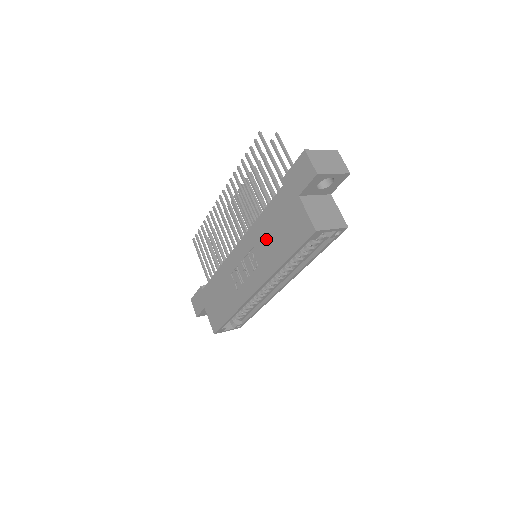
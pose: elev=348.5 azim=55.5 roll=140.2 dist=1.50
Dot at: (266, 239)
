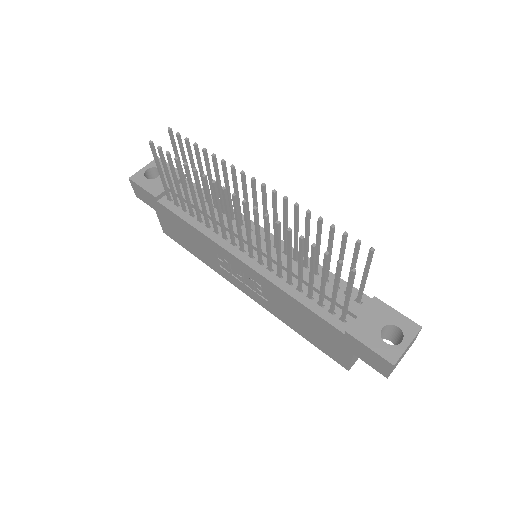
Dot at: (288, 309)
